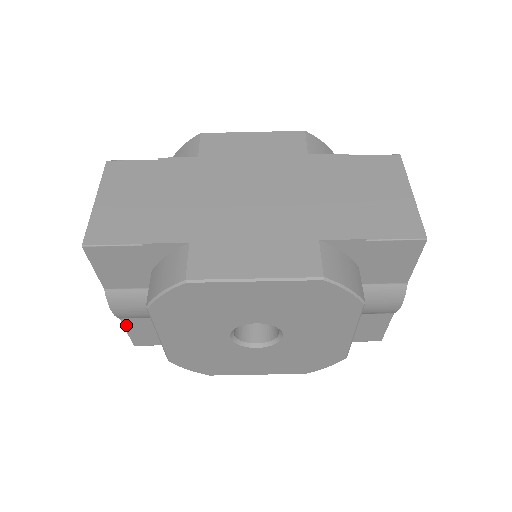
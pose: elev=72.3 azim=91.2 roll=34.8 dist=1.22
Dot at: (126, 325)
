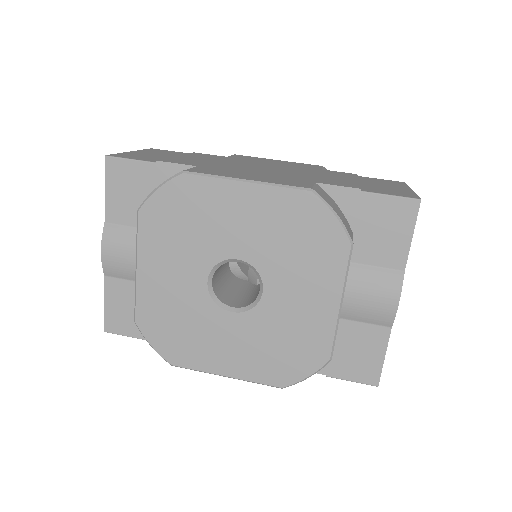
Dot at: (107, 290)
